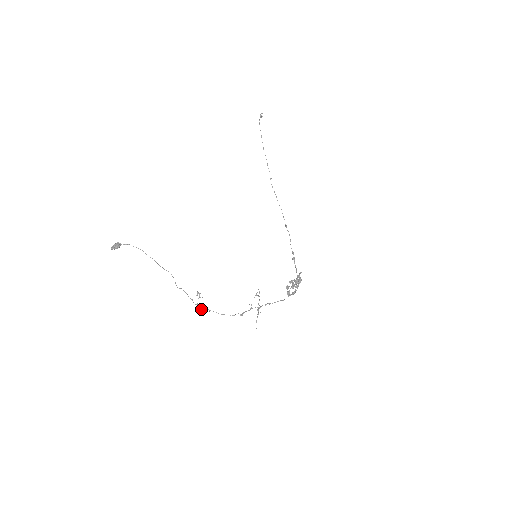
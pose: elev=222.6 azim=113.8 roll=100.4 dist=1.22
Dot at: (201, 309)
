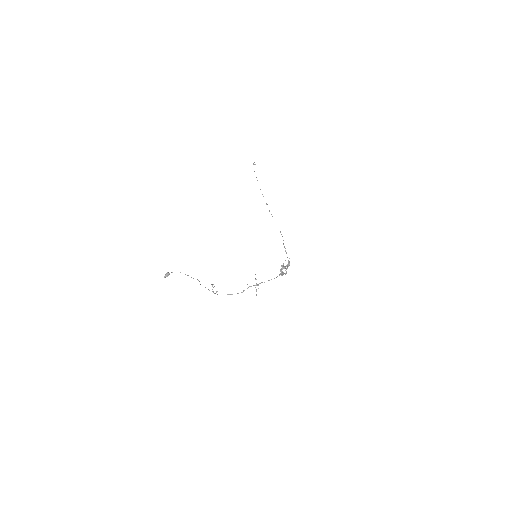
Dot at: occluded
